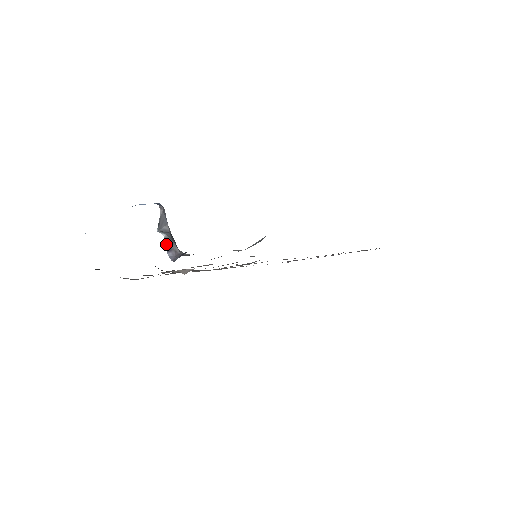
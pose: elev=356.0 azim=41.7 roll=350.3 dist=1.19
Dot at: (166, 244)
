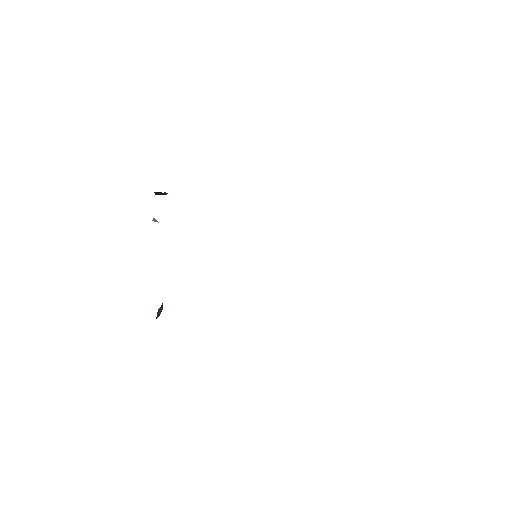
Dot at: occluded
